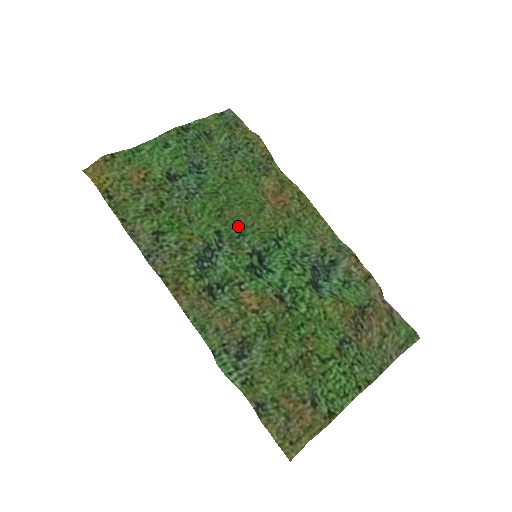
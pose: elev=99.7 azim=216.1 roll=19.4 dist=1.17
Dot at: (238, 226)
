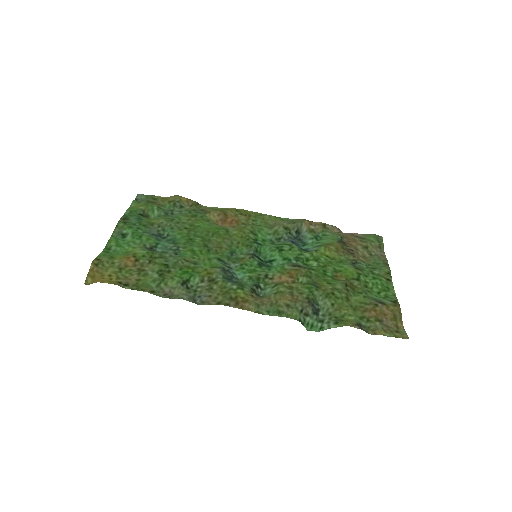
Dot at: (225, 249)
